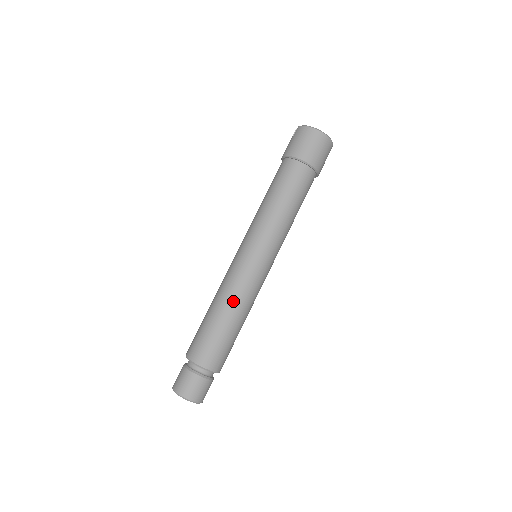
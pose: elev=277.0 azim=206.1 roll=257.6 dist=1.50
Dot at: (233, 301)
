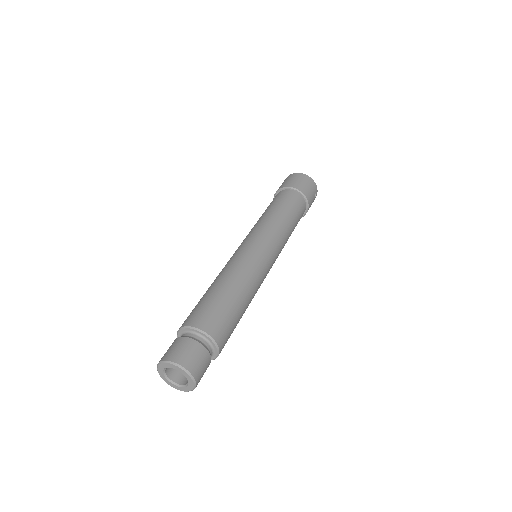
Dot at: (229, 272)
